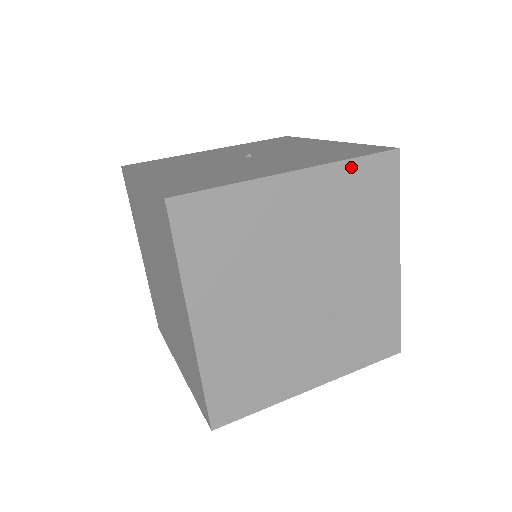
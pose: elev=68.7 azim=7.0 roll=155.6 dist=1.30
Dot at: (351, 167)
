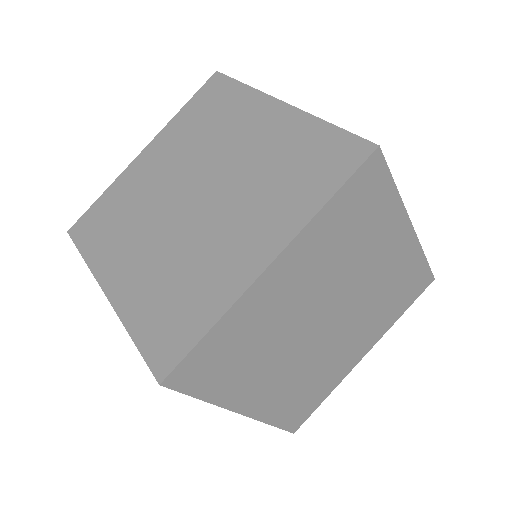
Dot at: (420, 261)
